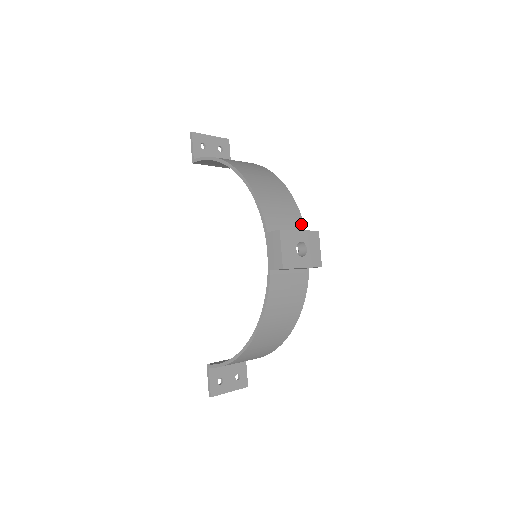
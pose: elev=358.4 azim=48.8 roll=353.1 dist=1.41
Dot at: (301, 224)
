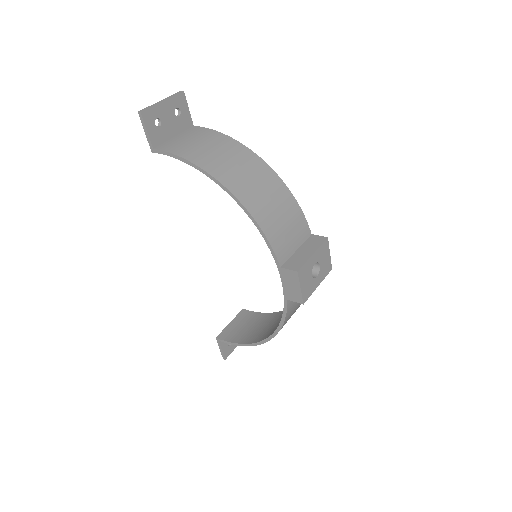
Dot at: (306, 227)
